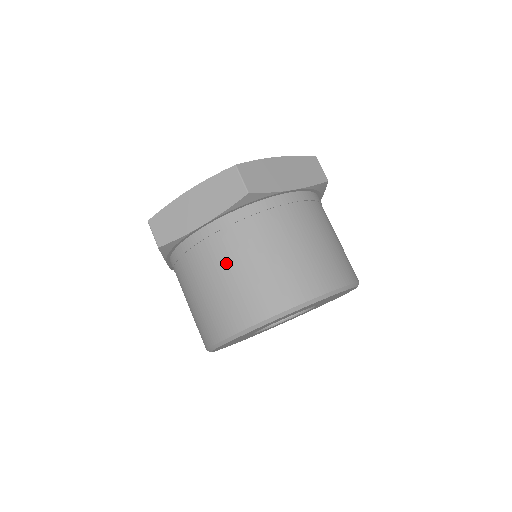
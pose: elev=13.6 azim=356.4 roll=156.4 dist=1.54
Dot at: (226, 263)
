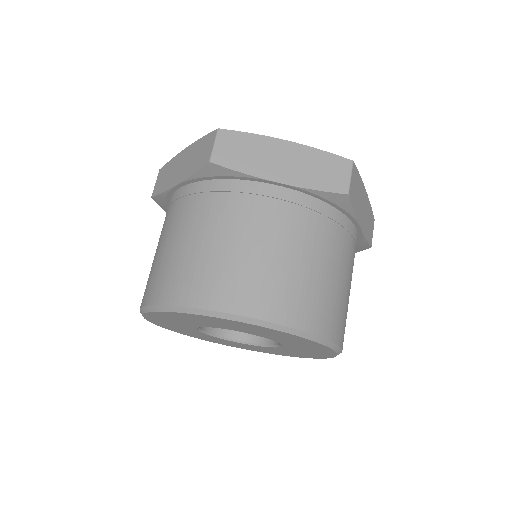
Dot at: (171, 231)
